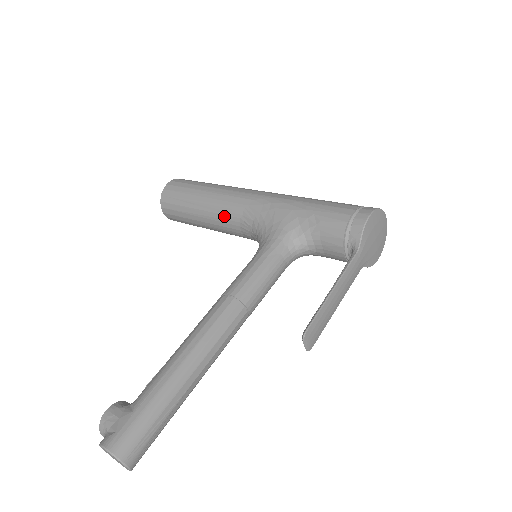
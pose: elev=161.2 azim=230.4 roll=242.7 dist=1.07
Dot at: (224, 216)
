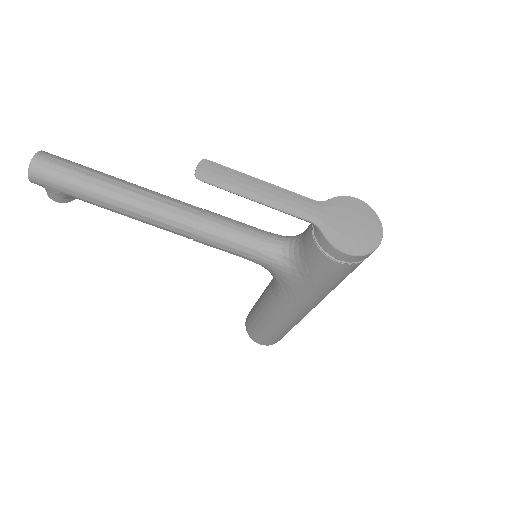
Dot at: occluded
